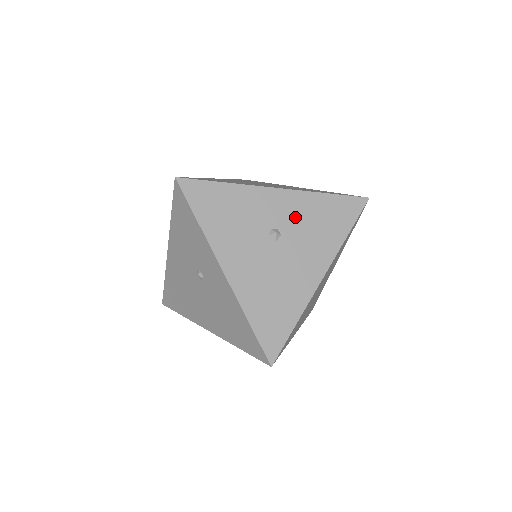
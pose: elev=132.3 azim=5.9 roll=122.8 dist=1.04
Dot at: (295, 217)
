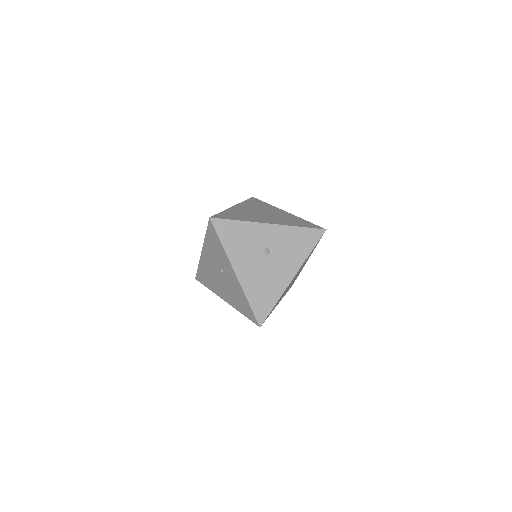
Dot at: (279, 241)
